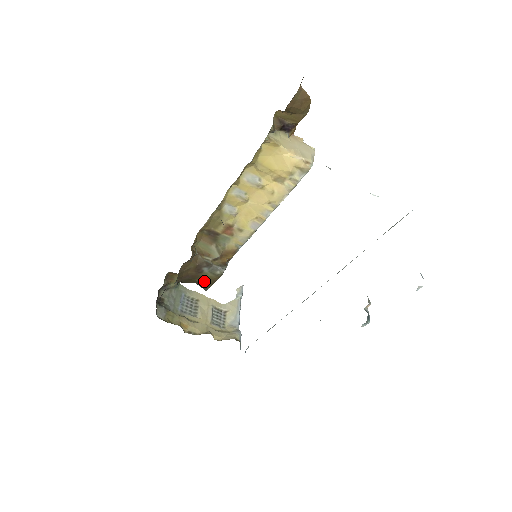
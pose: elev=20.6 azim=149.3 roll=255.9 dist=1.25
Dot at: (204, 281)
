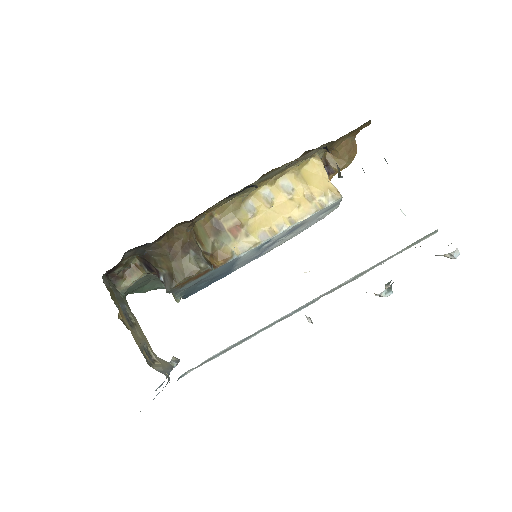
Dot at: (180, 270)
